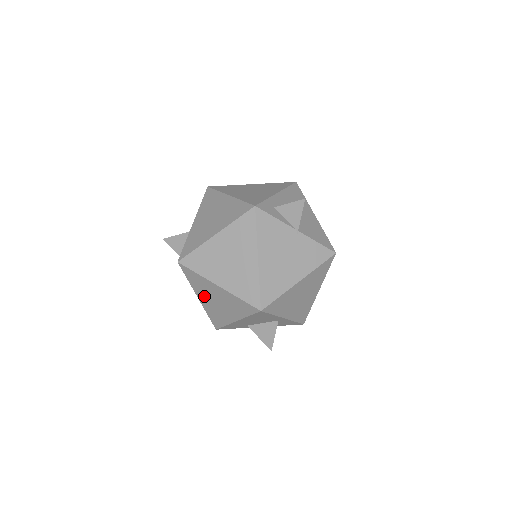
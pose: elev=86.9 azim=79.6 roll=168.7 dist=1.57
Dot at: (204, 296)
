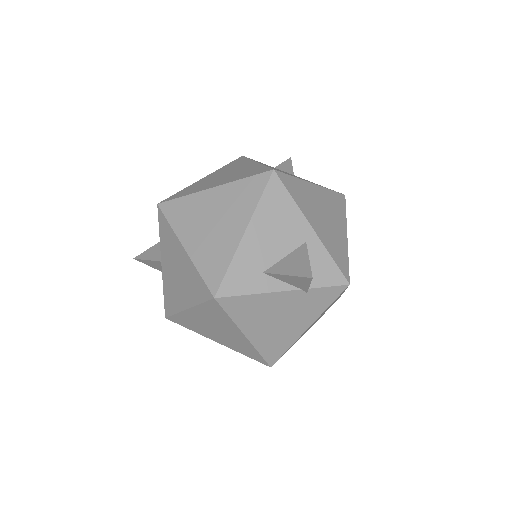
Dot at: (193, 232)
